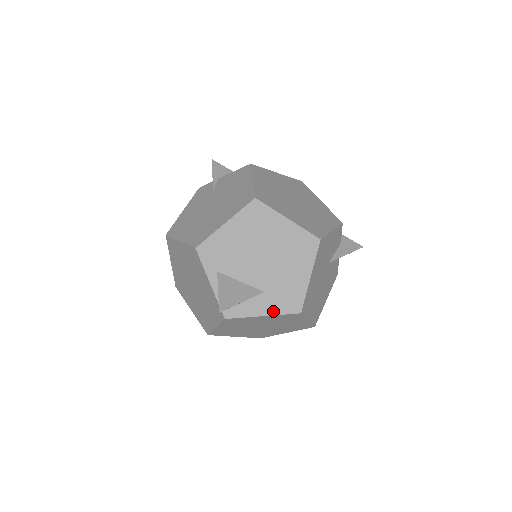
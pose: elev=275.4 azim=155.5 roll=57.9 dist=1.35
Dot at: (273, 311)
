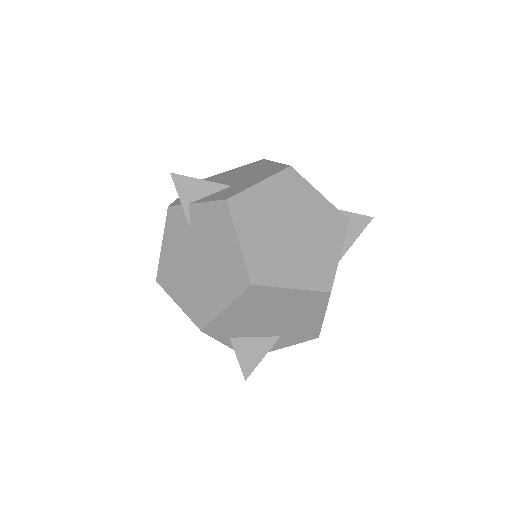
Dot at: (292, 343)
